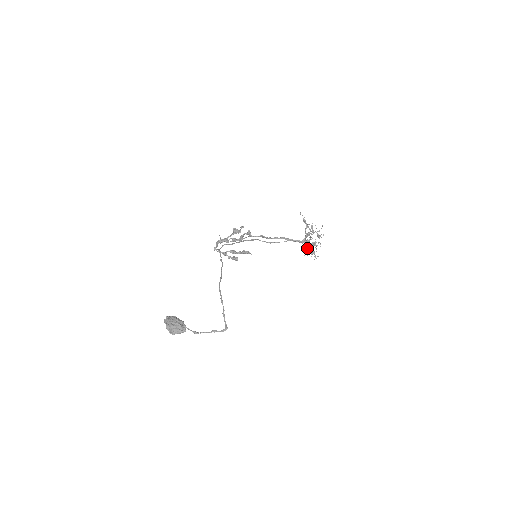
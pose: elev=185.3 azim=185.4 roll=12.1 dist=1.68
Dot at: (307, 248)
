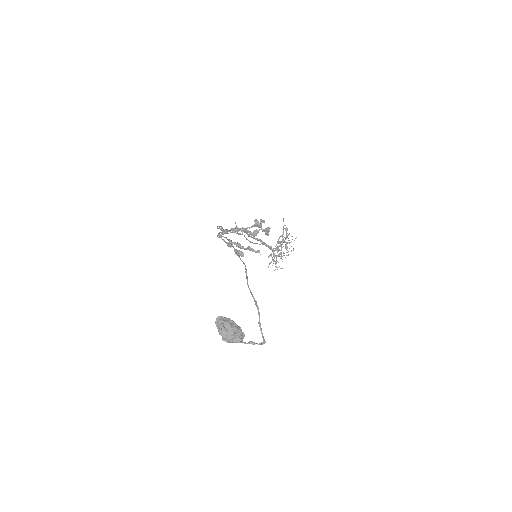
Dot at: (271, 256)
